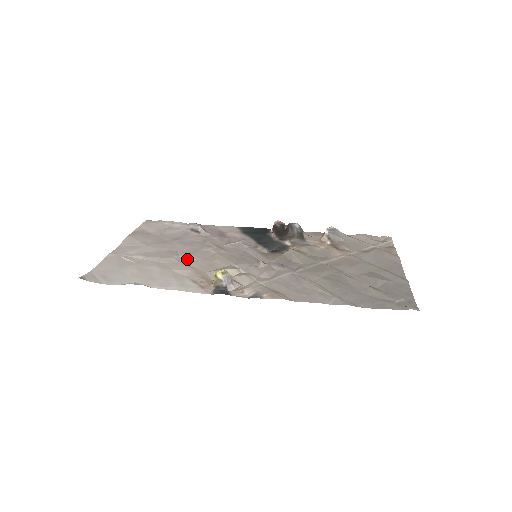
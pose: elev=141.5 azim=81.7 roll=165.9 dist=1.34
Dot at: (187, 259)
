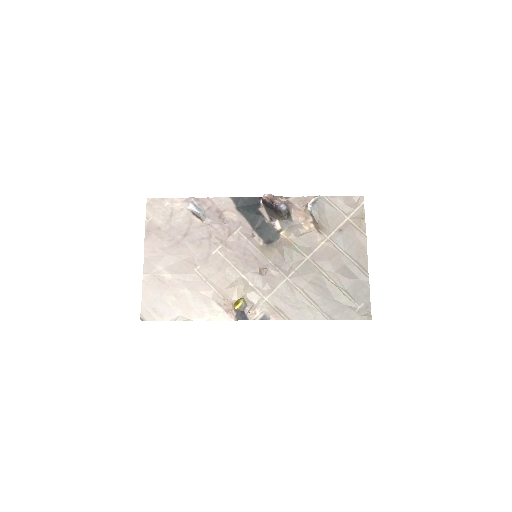
Dot at: (205, 272)
